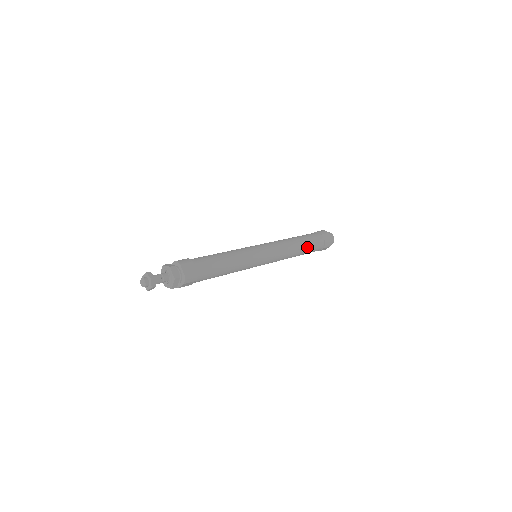
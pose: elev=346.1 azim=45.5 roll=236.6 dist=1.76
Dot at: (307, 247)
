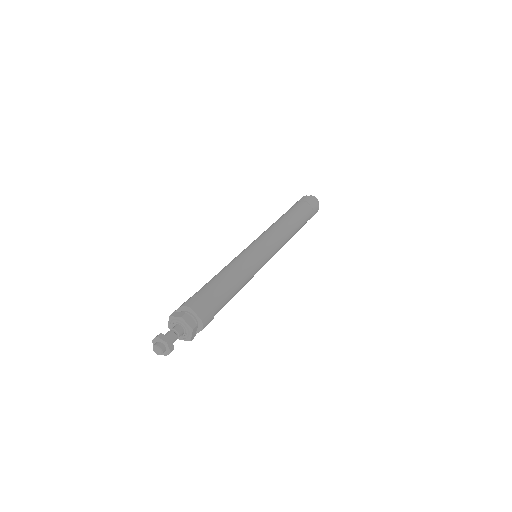
Dot at: (300, 223)
